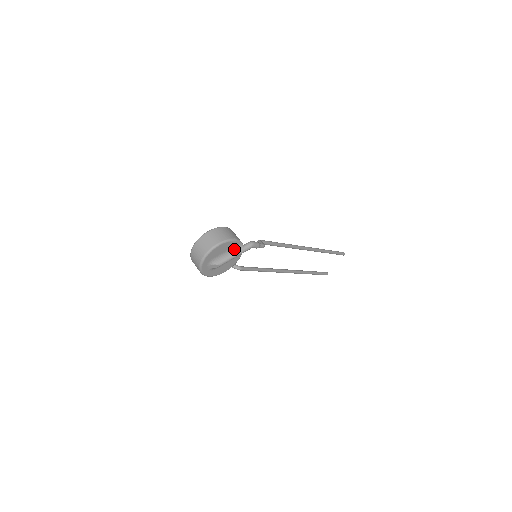
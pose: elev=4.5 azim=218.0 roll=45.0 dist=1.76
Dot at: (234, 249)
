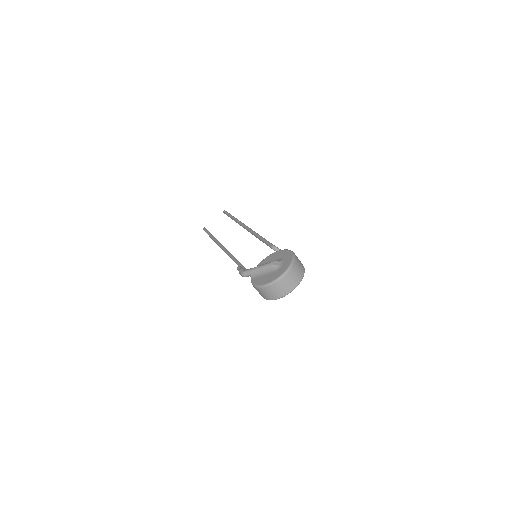
Dot at: occluded
